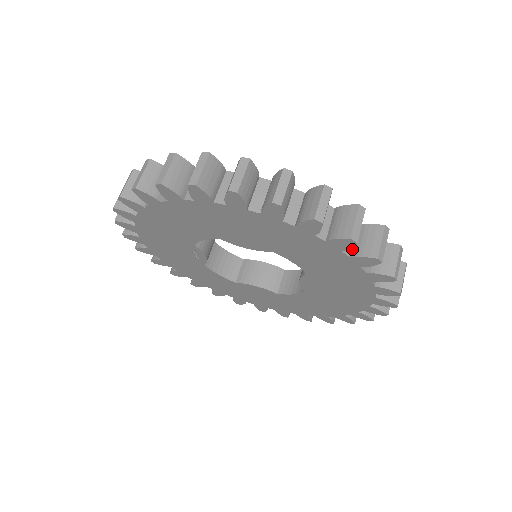
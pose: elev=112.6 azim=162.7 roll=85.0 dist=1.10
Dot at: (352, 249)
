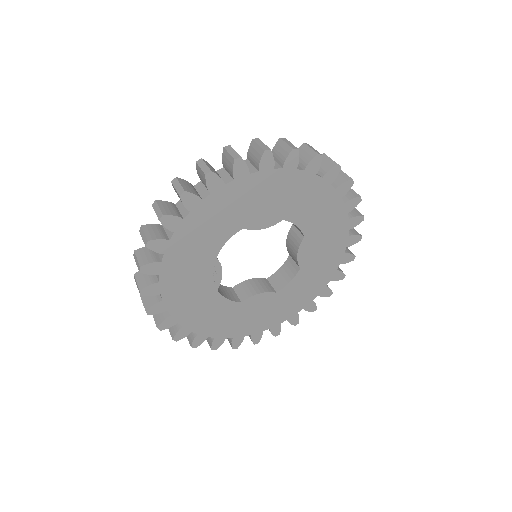
Dot at: (333, 186)
